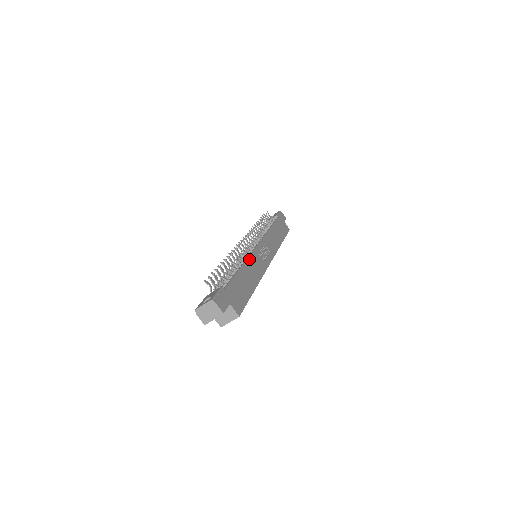
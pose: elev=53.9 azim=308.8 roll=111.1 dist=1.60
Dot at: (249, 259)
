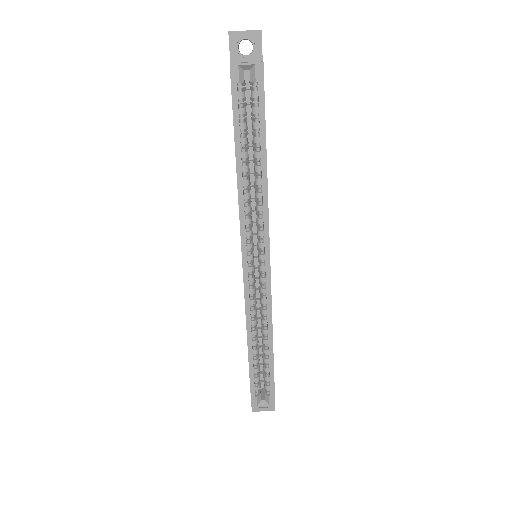
Dot at: occluded
